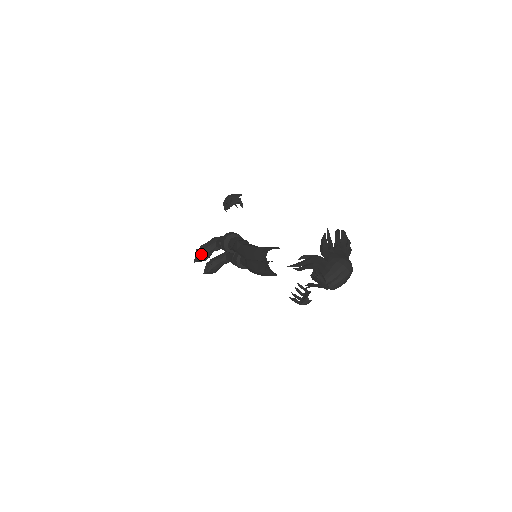
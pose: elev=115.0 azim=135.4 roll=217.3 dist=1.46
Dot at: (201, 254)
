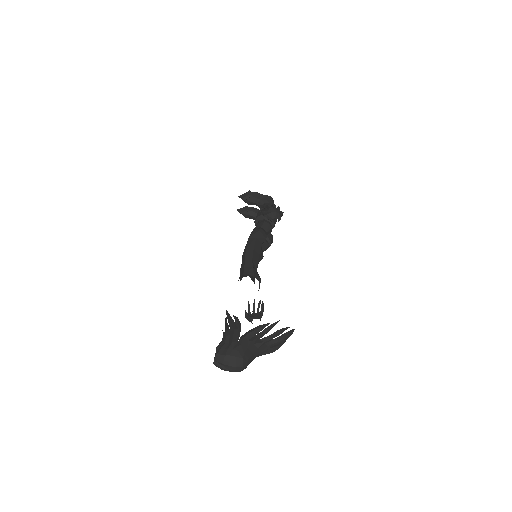
Dot at: (248, 198)
